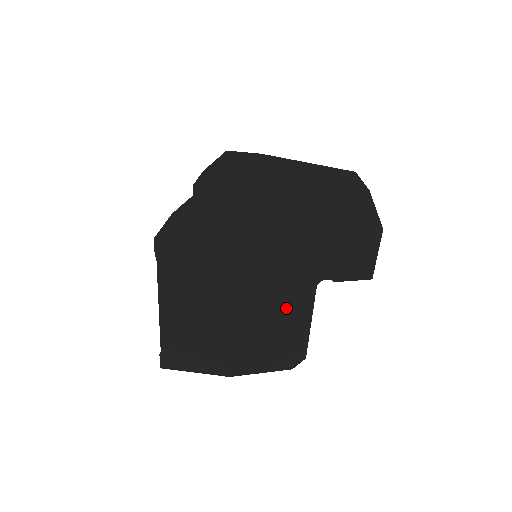
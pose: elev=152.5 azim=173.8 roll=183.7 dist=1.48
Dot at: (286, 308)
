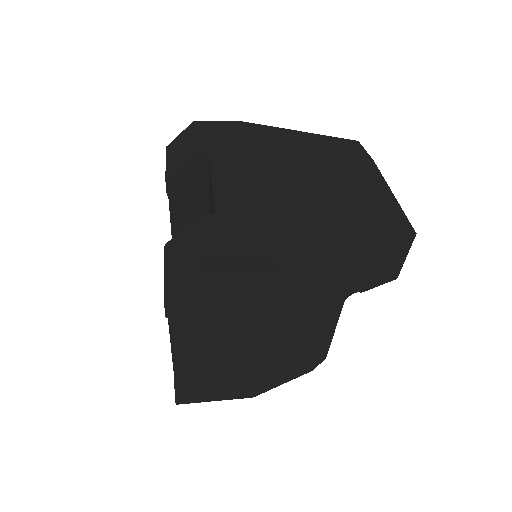
Dot at: (312, 328)
